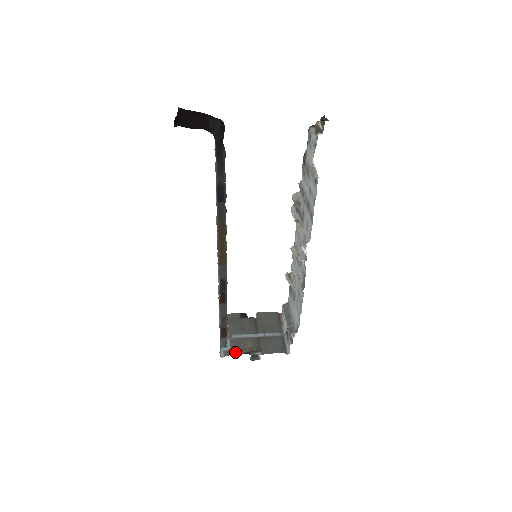
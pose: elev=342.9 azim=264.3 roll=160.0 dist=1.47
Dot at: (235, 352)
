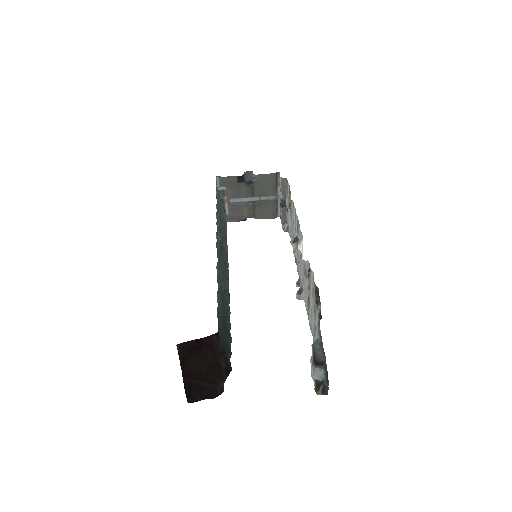
Dot at: (233, 219)
